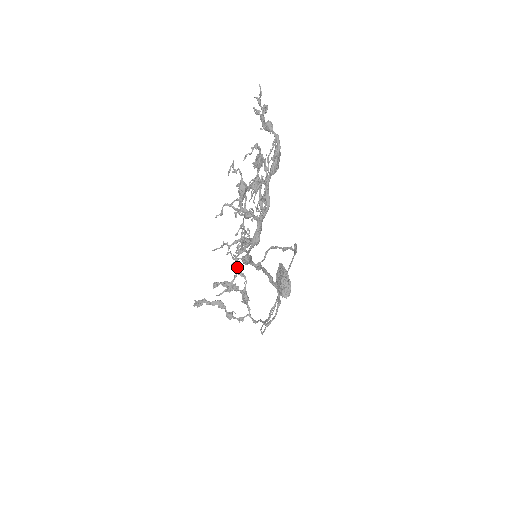
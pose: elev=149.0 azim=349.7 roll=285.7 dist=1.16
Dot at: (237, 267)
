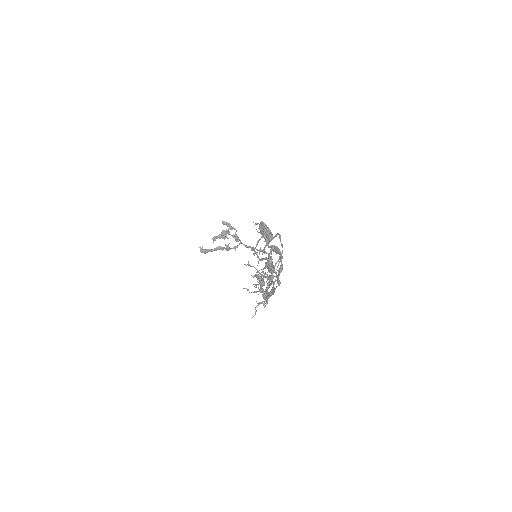
Dot at: (227, 224)
